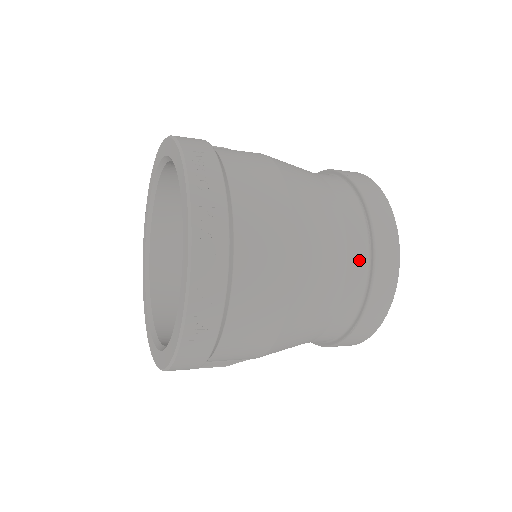
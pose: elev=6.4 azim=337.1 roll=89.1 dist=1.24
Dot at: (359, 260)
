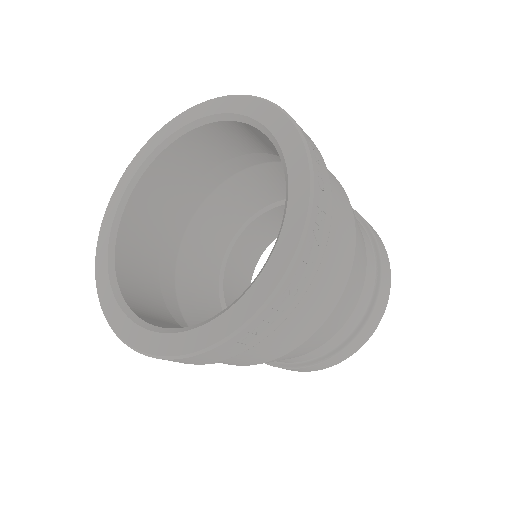
Dot at: (363, 304)
